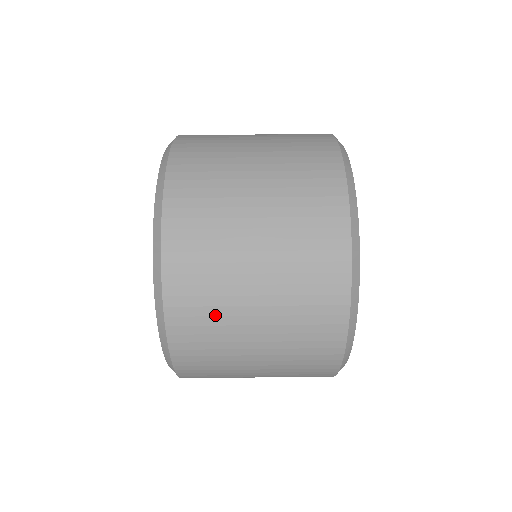
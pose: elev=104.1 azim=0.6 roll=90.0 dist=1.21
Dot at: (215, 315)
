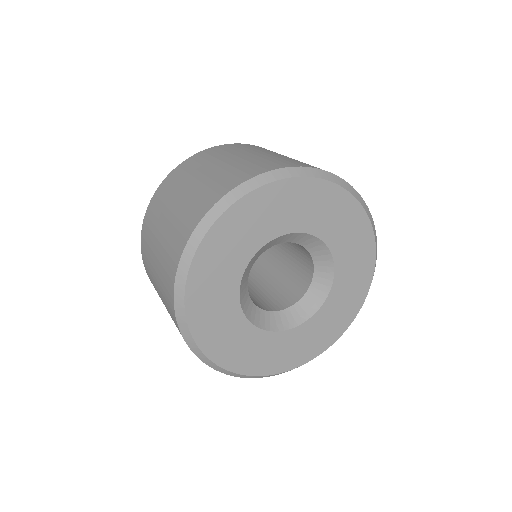
Dot at: (156, 216)
